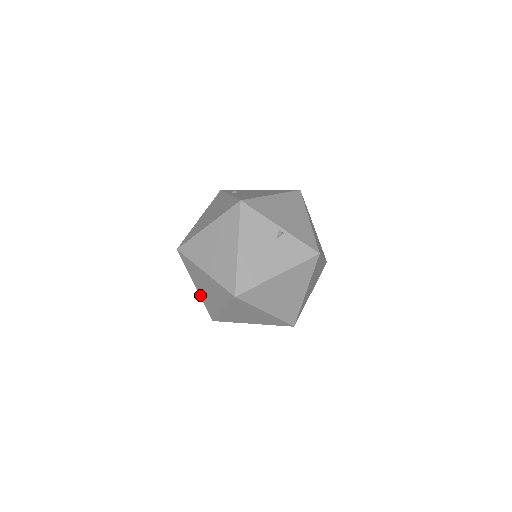
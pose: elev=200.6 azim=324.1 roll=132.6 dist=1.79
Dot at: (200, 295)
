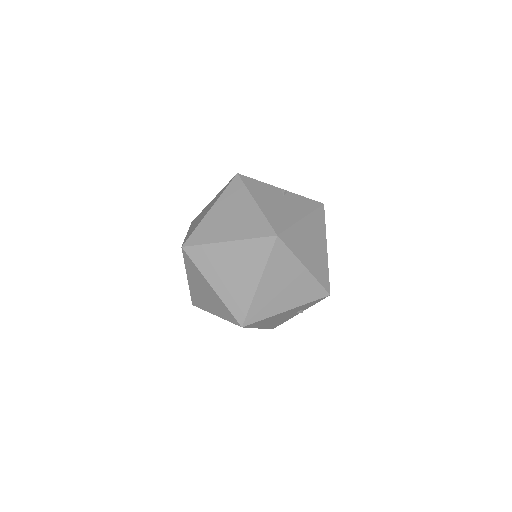
Dot at: (220, 295)
